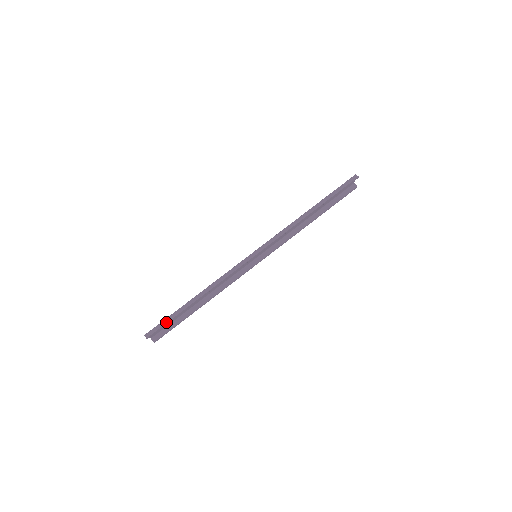
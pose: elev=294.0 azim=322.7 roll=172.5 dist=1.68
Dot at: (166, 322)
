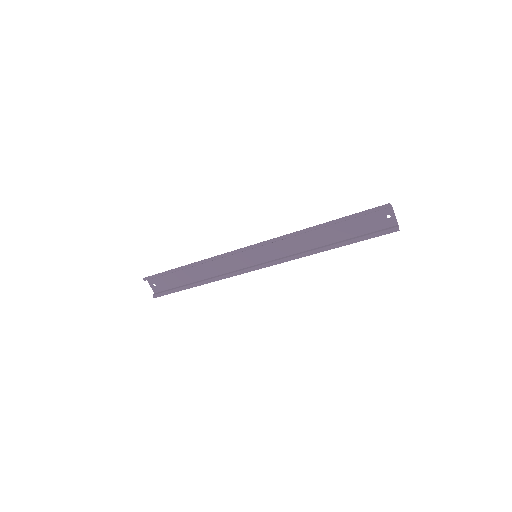
Dot at: occluded
